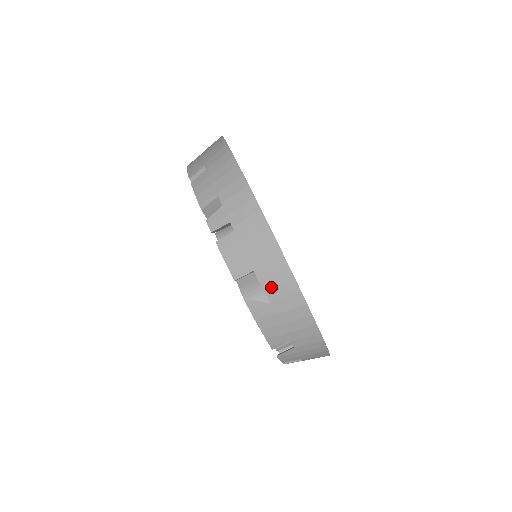
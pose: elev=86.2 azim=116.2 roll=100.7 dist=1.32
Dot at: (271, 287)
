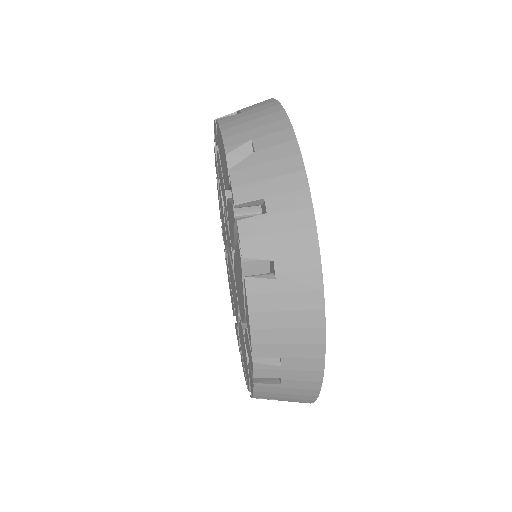
Dot at: (248, 108)
